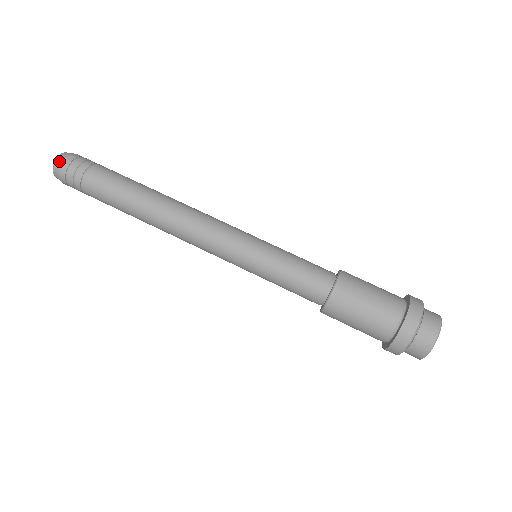
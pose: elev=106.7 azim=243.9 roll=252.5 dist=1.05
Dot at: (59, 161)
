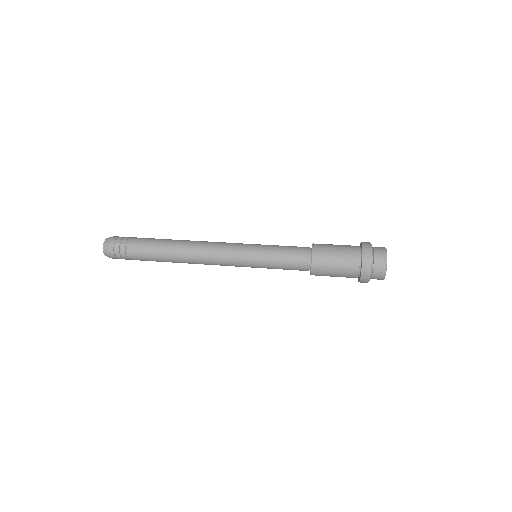
Dot at: (108, 239)
